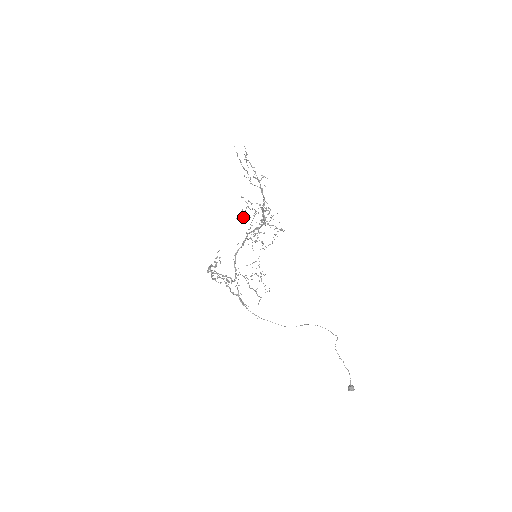
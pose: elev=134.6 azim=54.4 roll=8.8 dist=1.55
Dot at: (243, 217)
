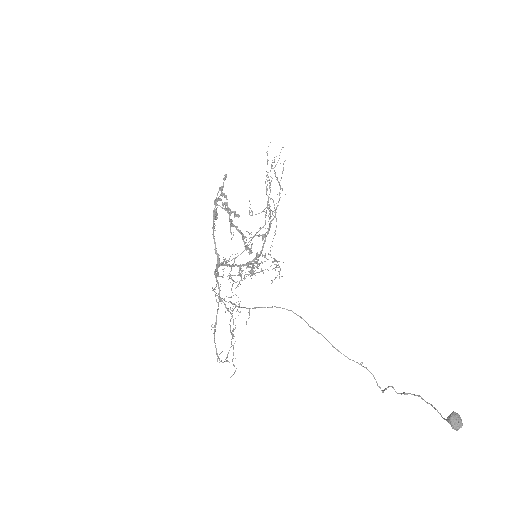
Dot at: (250, 215)
